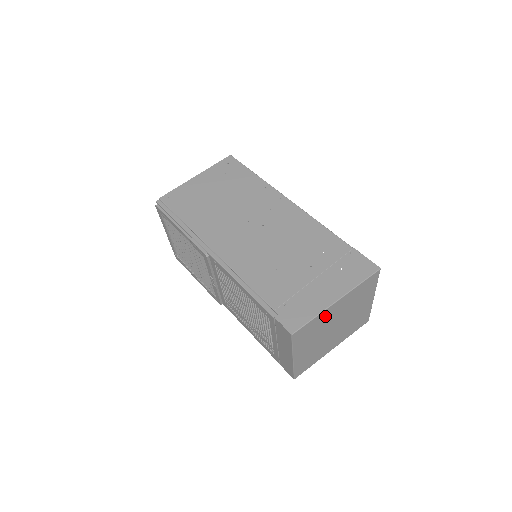
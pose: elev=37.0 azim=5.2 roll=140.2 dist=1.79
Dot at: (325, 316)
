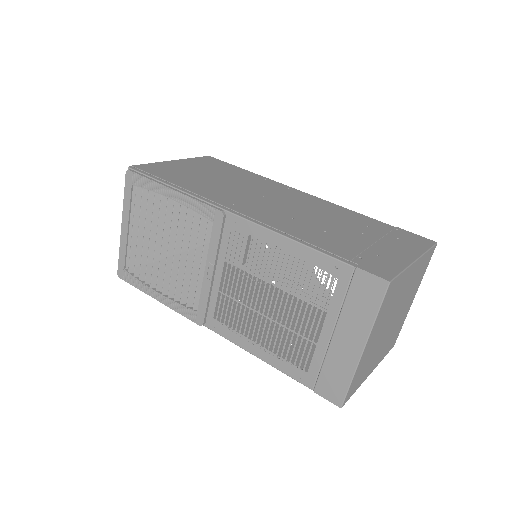
Dot at: (404, 281)
